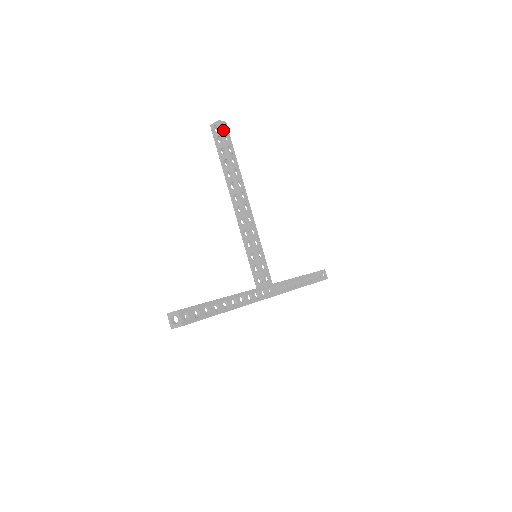
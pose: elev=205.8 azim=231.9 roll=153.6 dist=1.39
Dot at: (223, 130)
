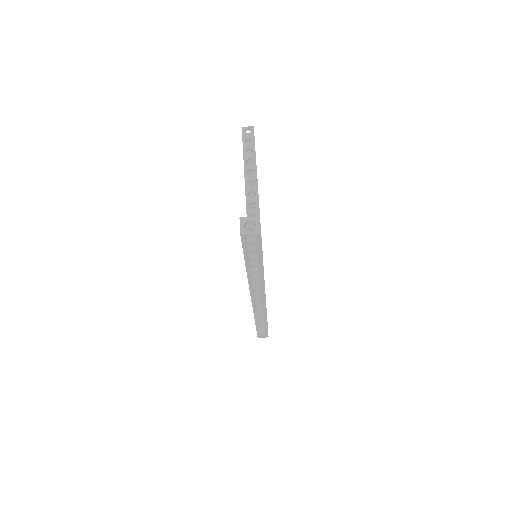
Dot at: (254, 136)
